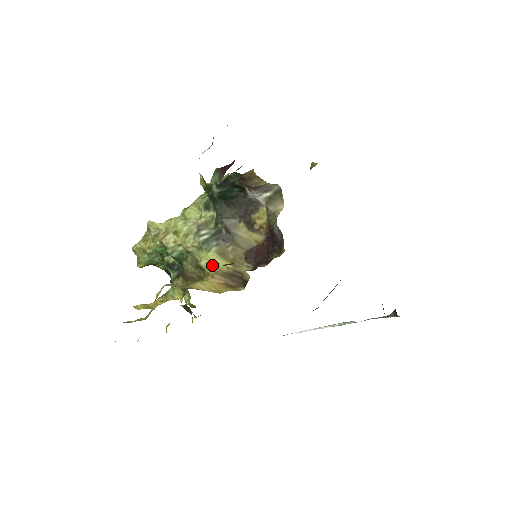
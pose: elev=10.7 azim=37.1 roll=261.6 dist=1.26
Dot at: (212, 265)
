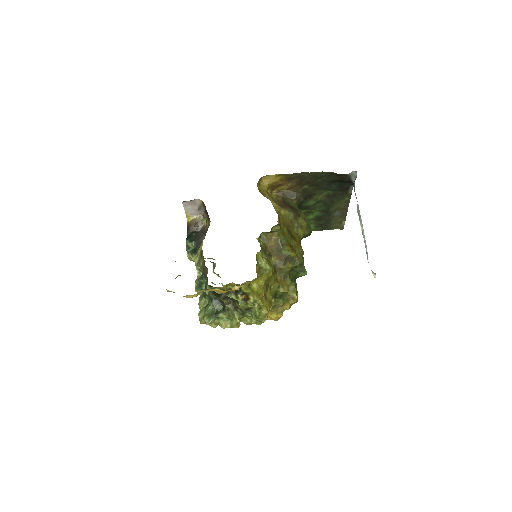
Dot at: (201, 245)
